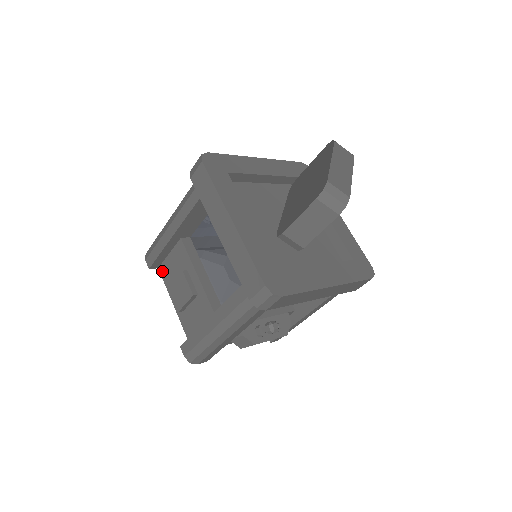
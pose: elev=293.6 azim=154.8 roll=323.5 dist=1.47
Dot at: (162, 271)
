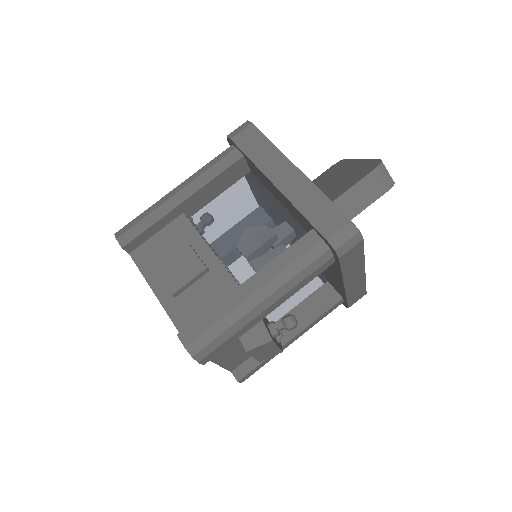
Dot at: (137, 256)
